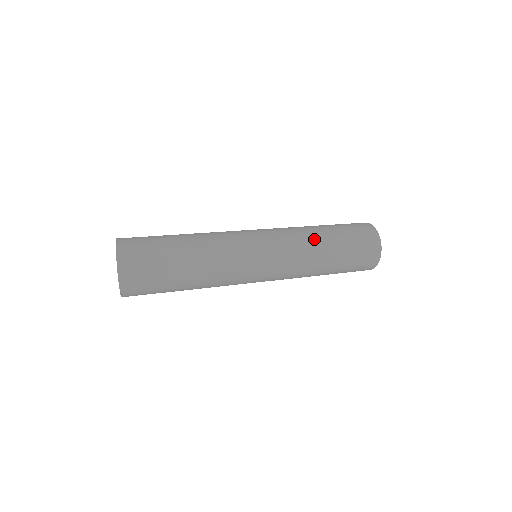
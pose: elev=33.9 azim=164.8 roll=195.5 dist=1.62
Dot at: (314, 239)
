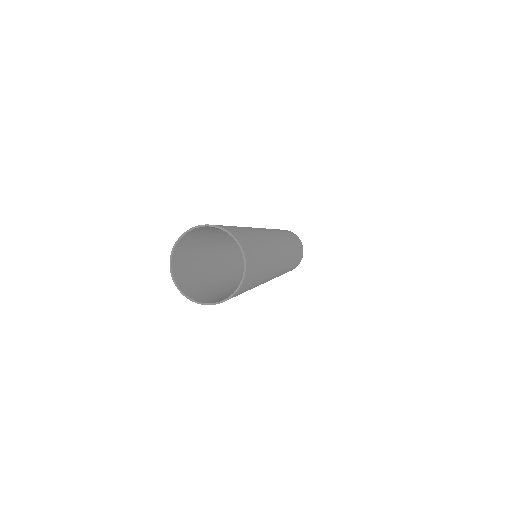
Dot at: (291, 245)
